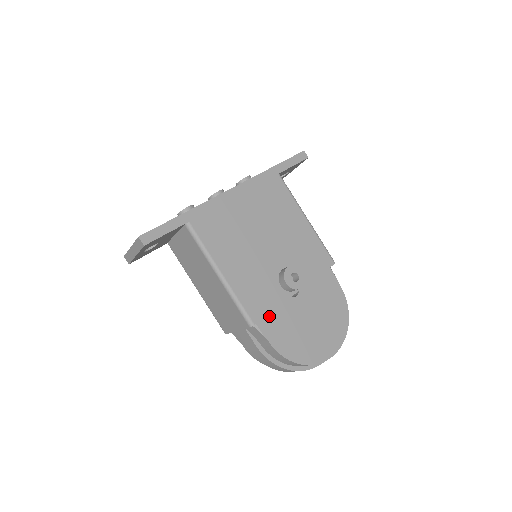
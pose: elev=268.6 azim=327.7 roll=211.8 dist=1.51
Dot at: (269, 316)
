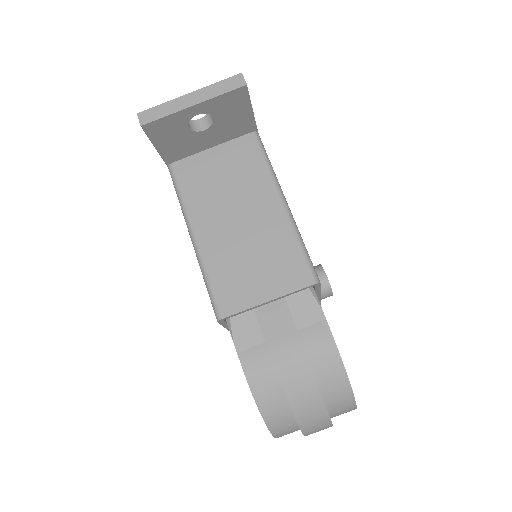
Dot at: occluded
